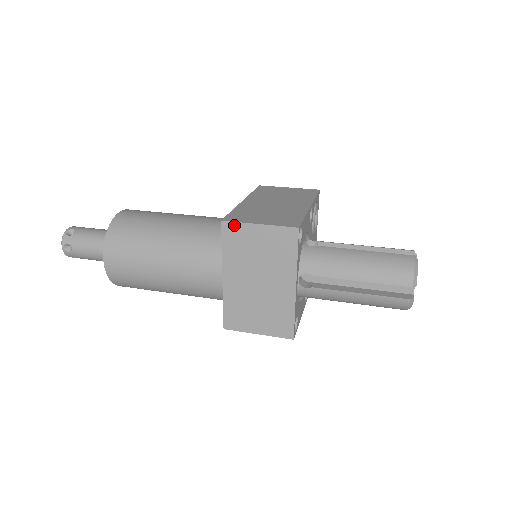
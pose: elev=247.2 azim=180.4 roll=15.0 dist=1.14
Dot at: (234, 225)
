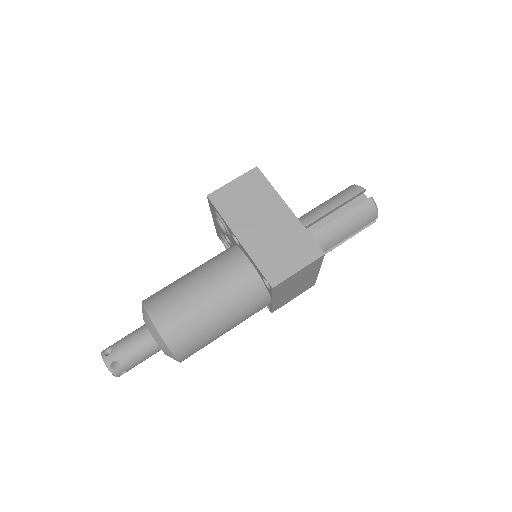
Dot at: (282, 283)
